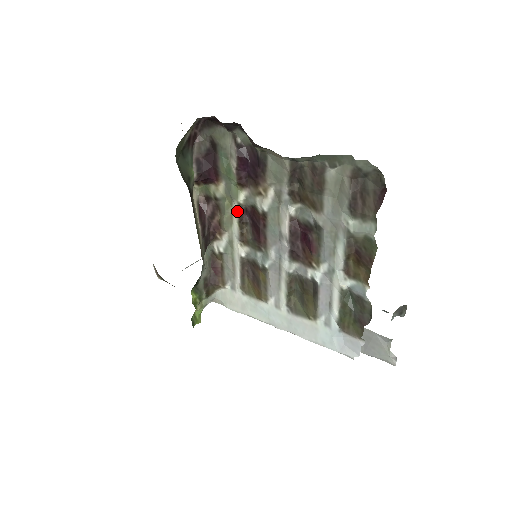
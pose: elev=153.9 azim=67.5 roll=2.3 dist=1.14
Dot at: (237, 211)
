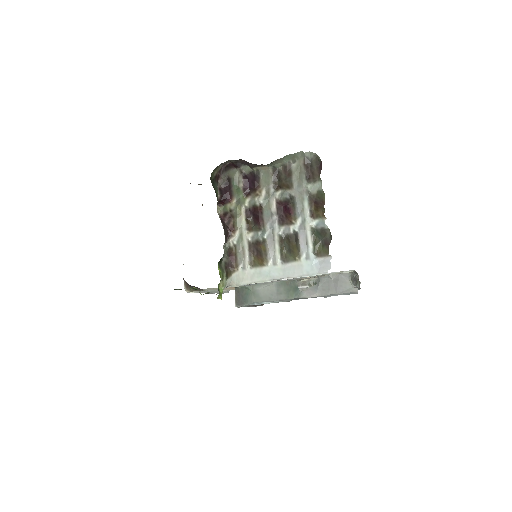
Dot at: (244, 211)
